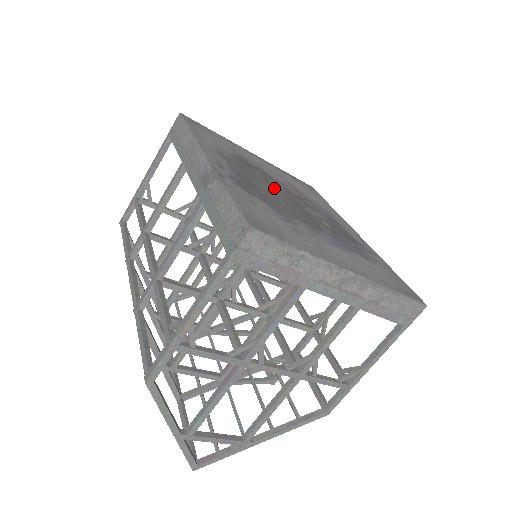
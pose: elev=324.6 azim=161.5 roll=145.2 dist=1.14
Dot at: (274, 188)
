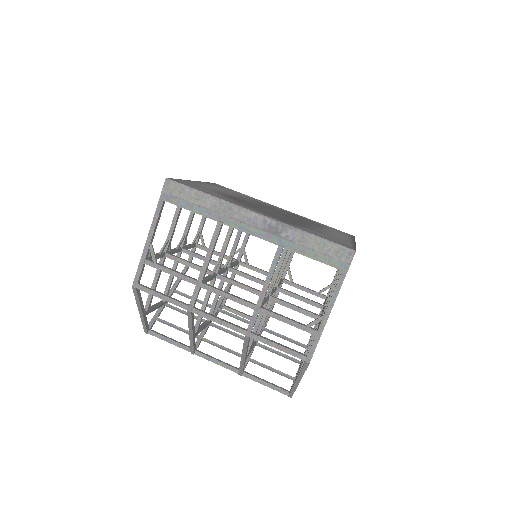
Dot at: (264, 209)
